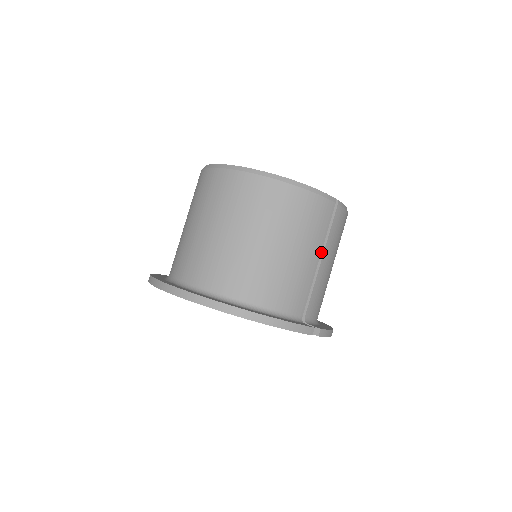
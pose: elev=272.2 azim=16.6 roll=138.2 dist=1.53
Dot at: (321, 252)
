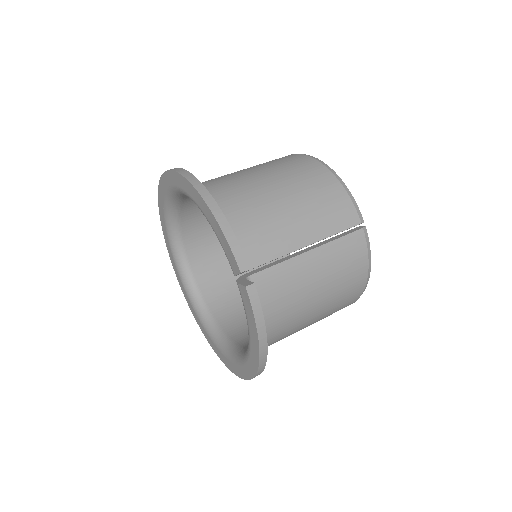
Dot at: (315, 246)
